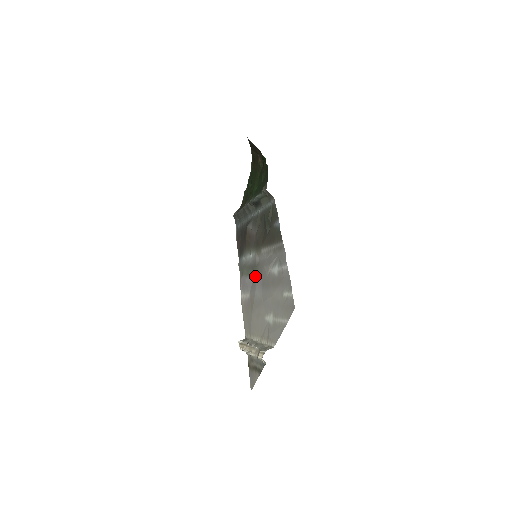
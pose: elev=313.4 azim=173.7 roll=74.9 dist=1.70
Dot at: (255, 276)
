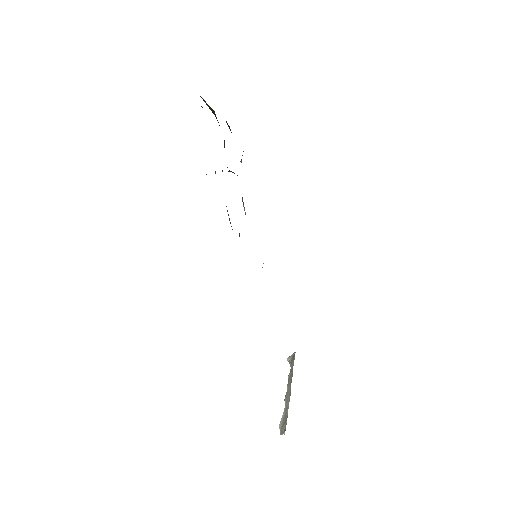
Dot at: occluded
